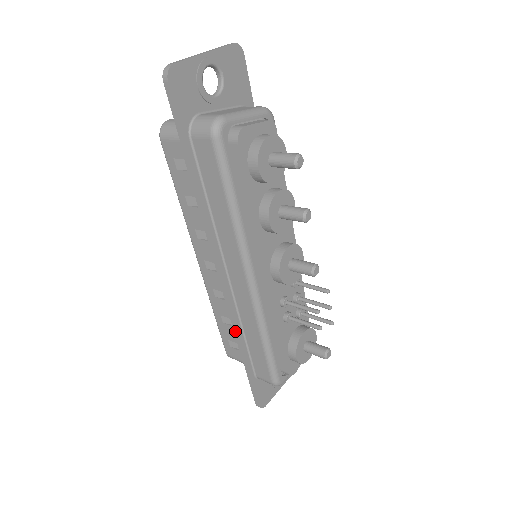
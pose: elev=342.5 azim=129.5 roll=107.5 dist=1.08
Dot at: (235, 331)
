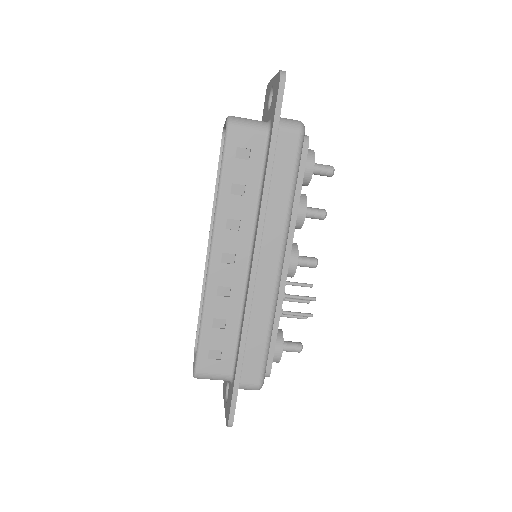
Dot at: (244, 326)
